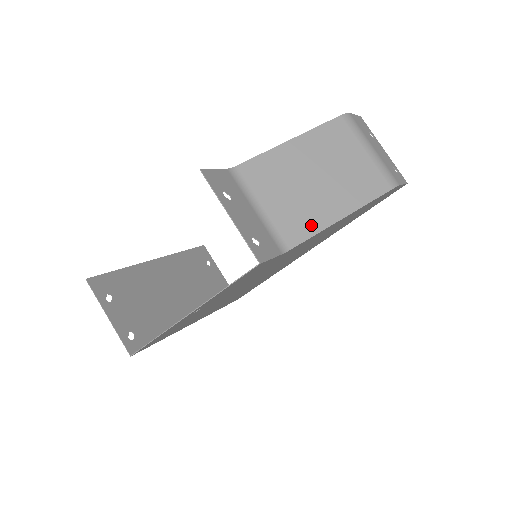
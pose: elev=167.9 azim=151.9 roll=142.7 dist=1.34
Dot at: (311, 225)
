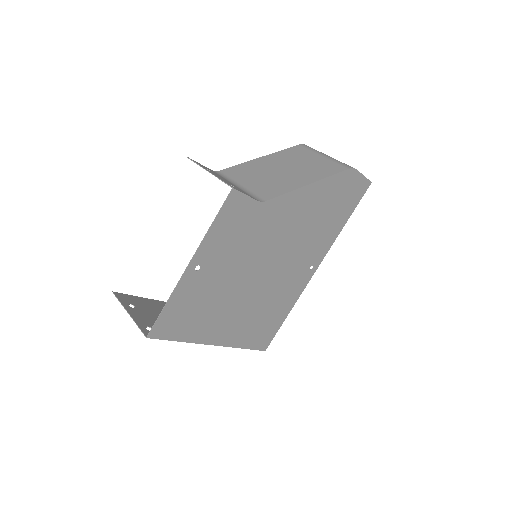
Dot at: (282, 189)
